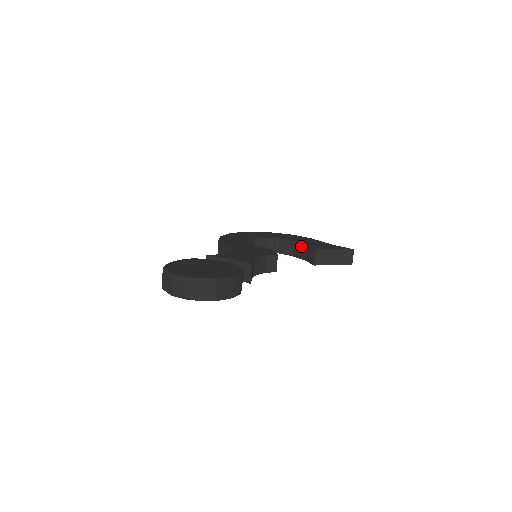
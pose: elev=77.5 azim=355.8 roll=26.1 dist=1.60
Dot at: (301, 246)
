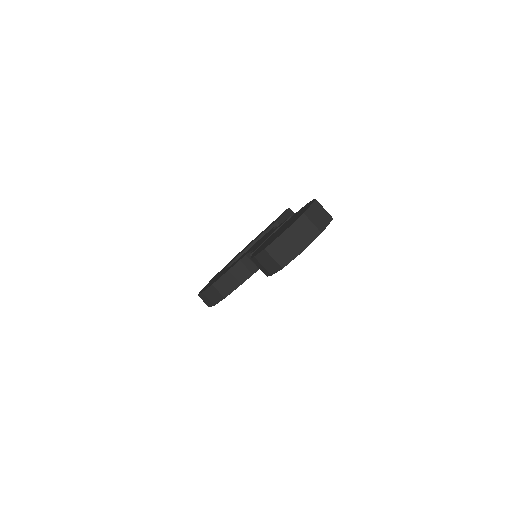
Dot at: occluded
